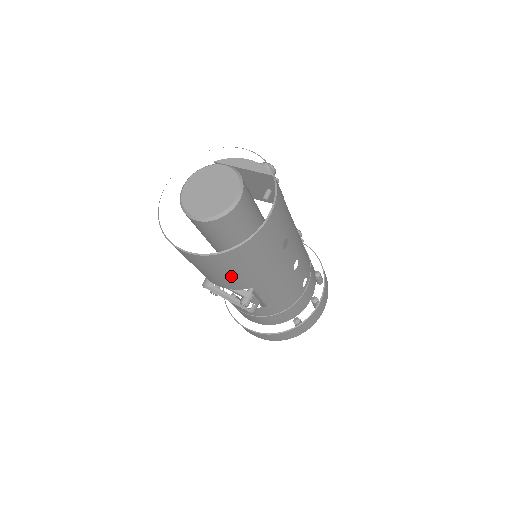
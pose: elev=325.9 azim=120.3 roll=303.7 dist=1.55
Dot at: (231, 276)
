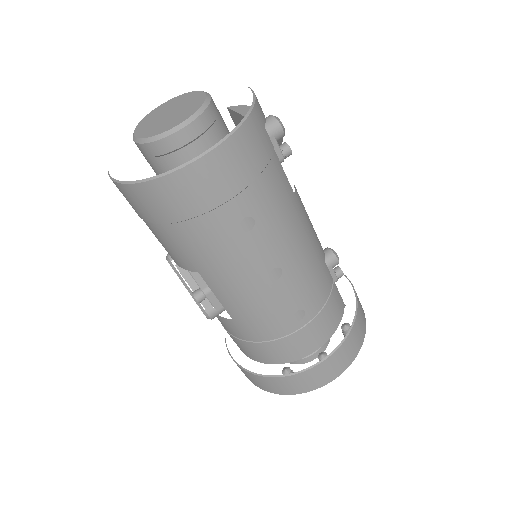
Dot at: (164, 237)
